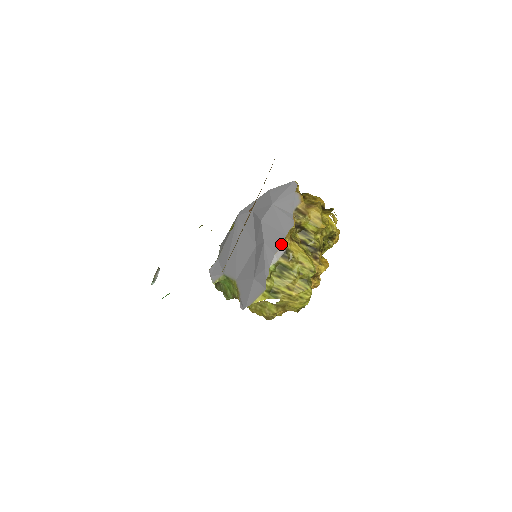
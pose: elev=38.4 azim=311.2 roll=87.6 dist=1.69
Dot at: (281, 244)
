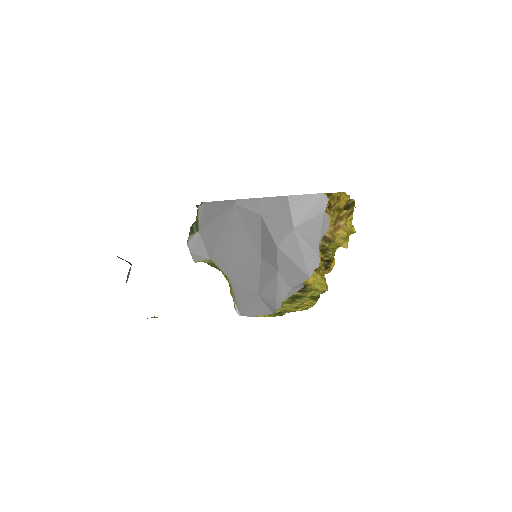
Dot at: (301, 283)
